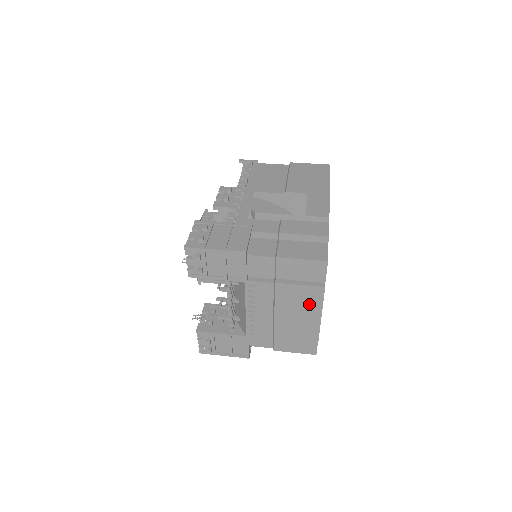
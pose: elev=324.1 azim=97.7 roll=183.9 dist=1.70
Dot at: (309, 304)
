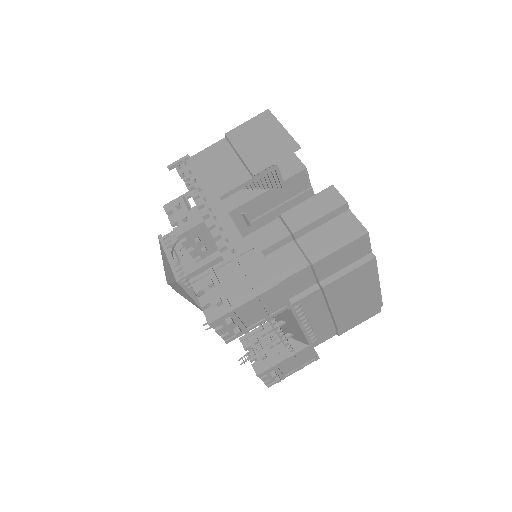
Dot at: (364, 281)
